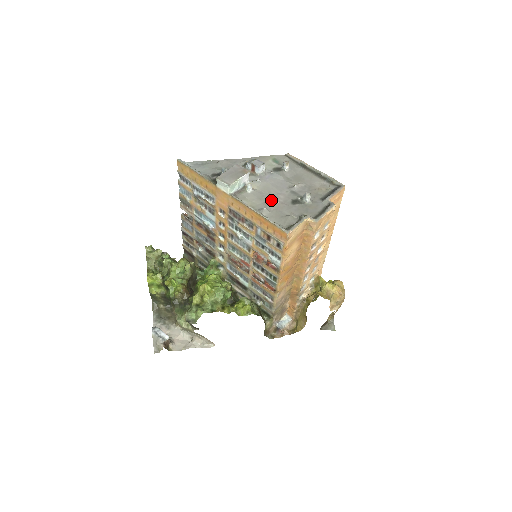
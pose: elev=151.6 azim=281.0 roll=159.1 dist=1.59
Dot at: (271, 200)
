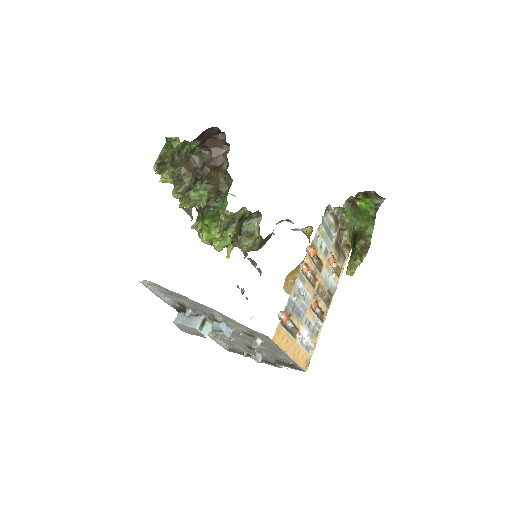
Dot at: occluded
